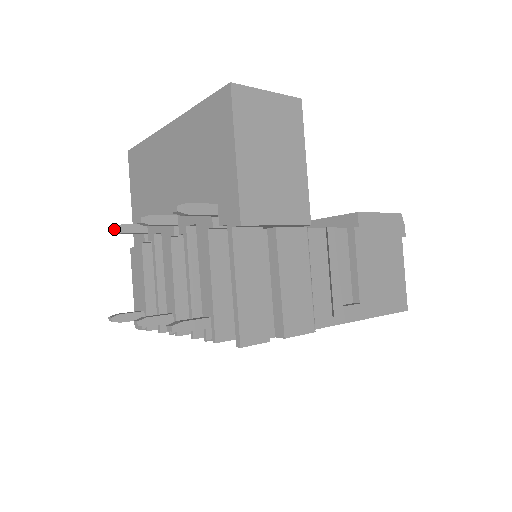
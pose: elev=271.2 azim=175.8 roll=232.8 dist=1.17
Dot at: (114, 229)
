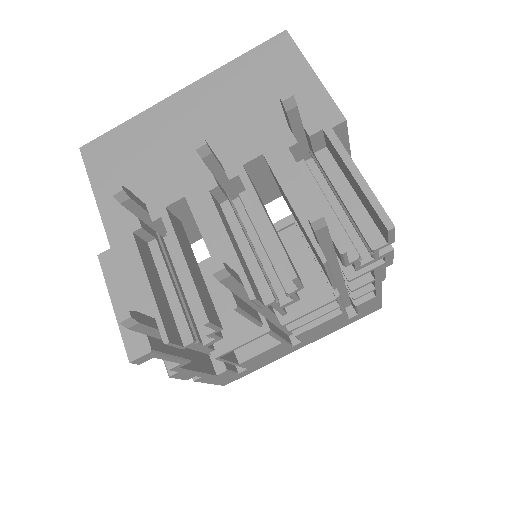
Dot at: (123, 189)
